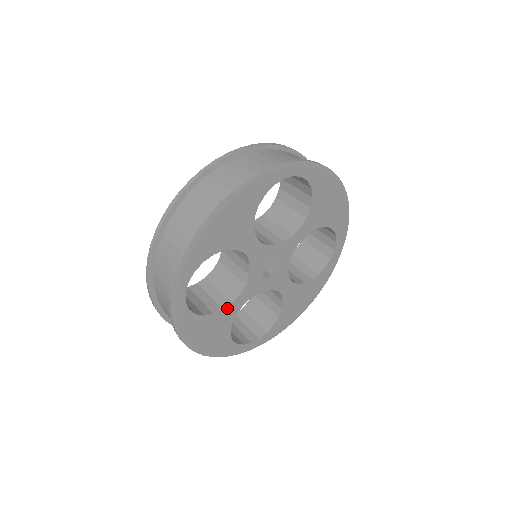
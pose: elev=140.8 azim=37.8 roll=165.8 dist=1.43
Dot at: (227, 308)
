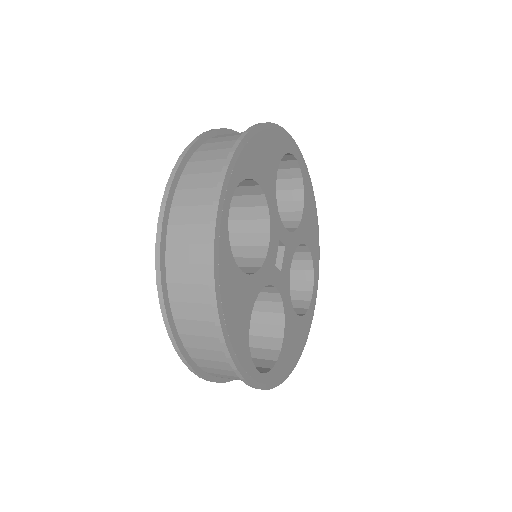
Dot at: (251, 277)
